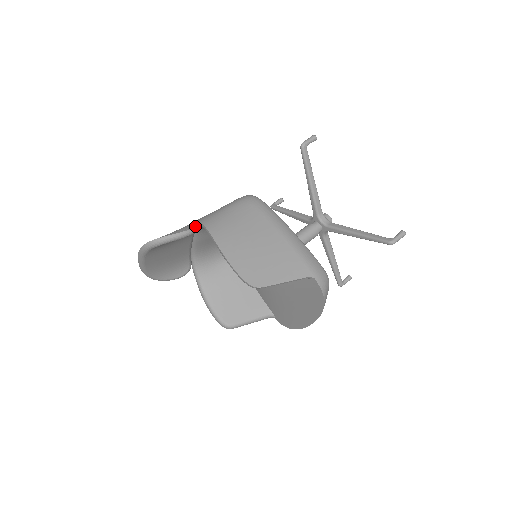
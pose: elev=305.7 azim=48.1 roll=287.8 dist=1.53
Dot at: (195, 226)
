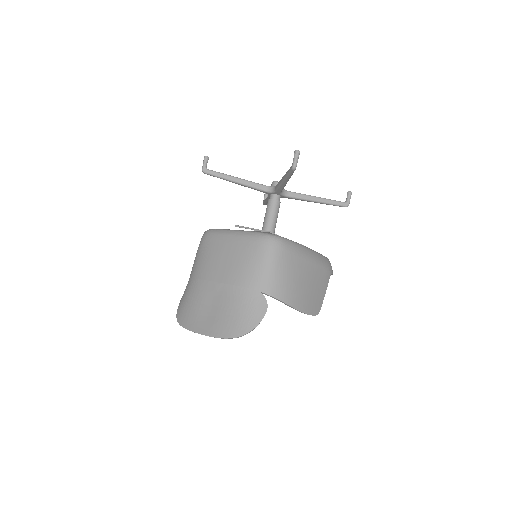
Dot at: occluded
